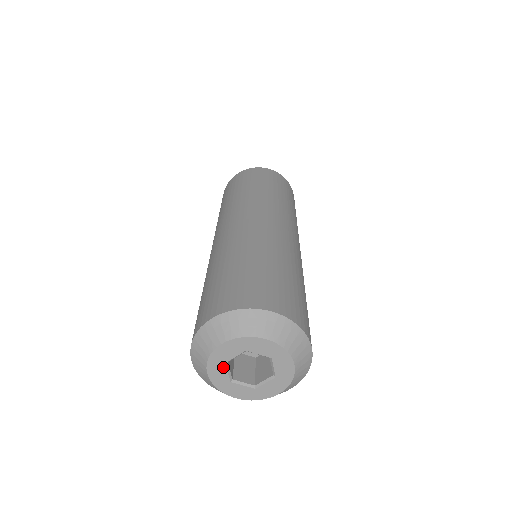
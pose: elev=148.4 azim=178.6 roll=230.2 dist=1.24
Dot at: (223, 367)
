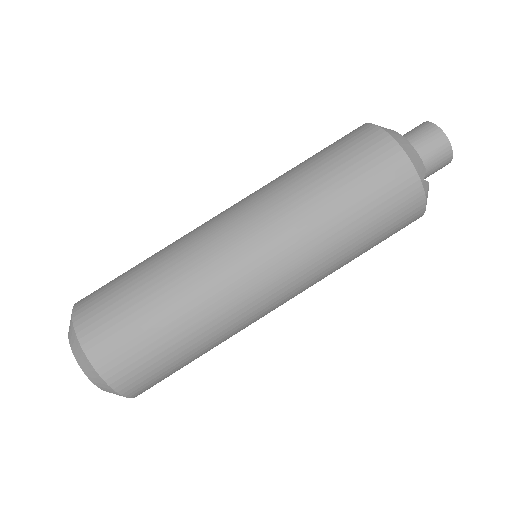
Dot at: occluded
